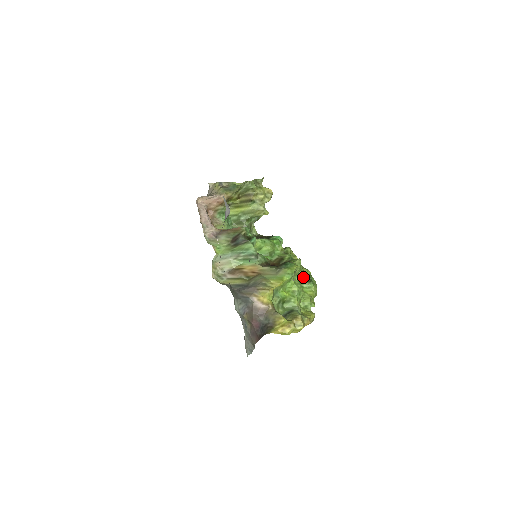
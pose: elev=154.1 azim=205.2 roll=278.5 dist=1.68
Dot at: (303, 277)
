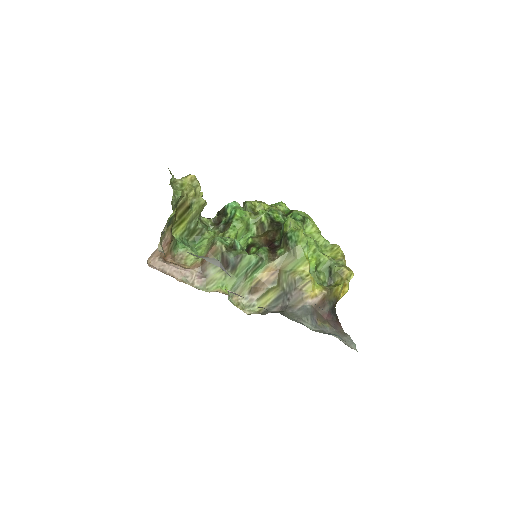
Dot at: (302, 227)
